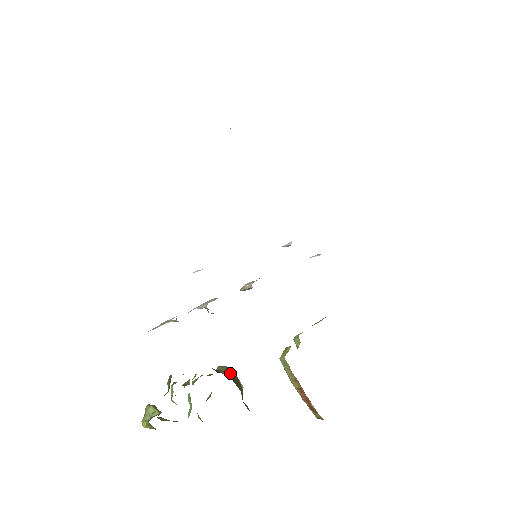
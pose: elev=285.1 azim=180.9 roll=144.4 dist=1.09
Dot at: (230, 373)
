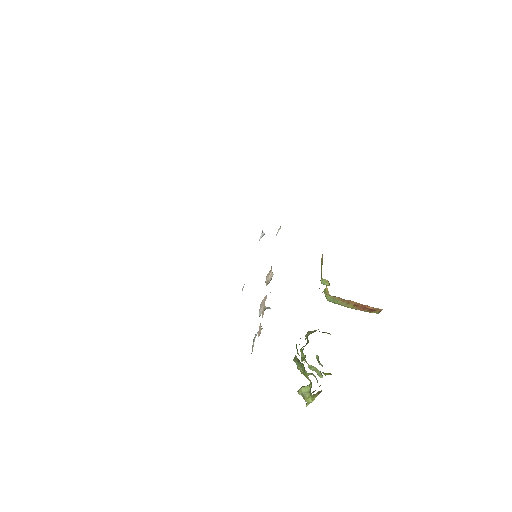
Dot at: occluded
